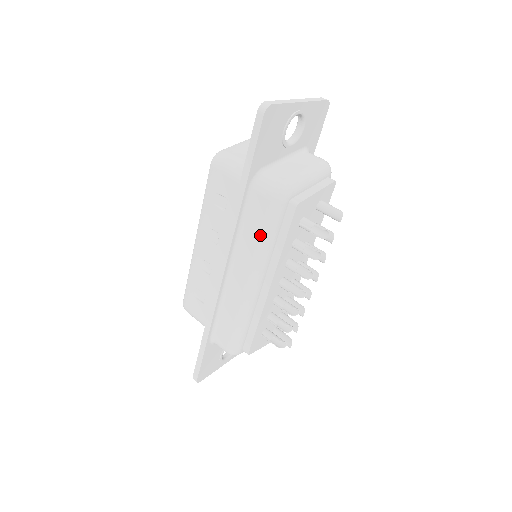
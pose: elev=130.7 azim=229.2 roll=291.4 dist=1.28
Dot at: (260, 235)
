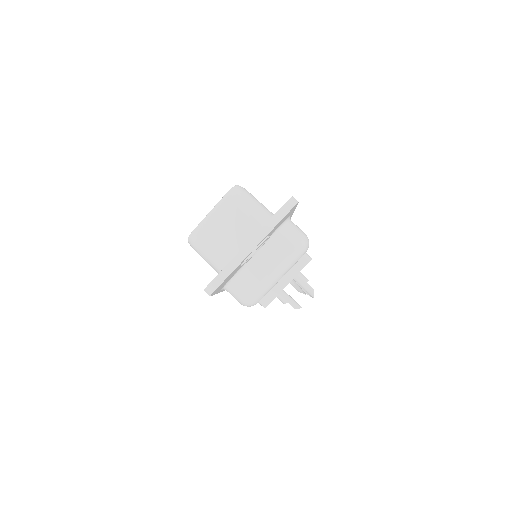
Dot at: occluded
